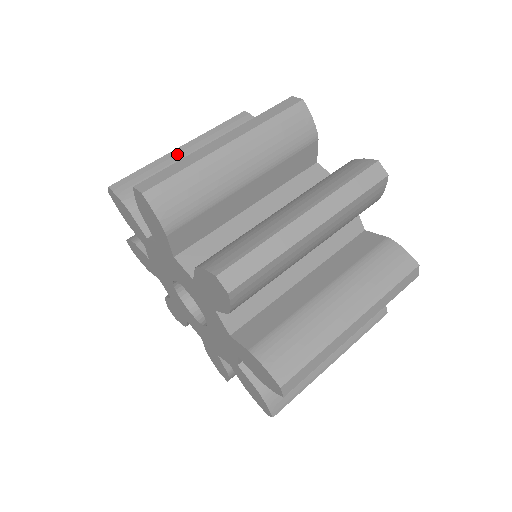
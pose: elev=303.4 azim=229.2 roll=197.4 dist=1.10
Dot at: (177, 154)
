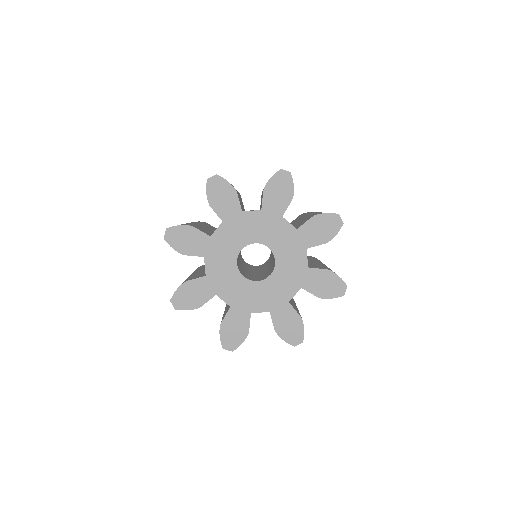
Dot at: occluded
